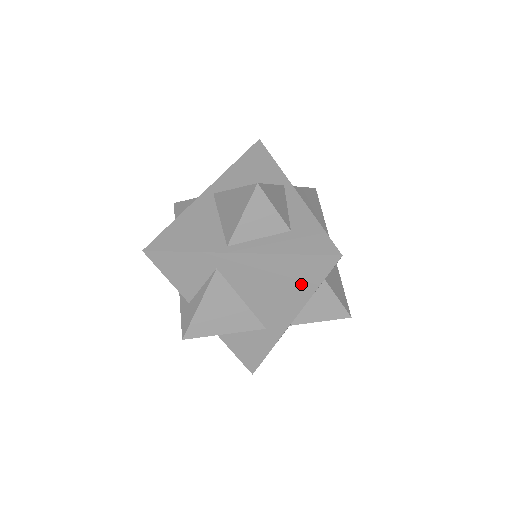
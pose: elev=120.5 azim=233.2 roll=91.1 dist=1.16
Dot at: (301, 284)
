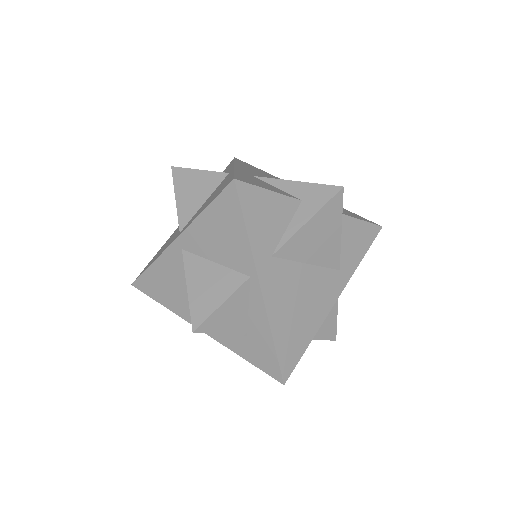
Dot at: occluded
